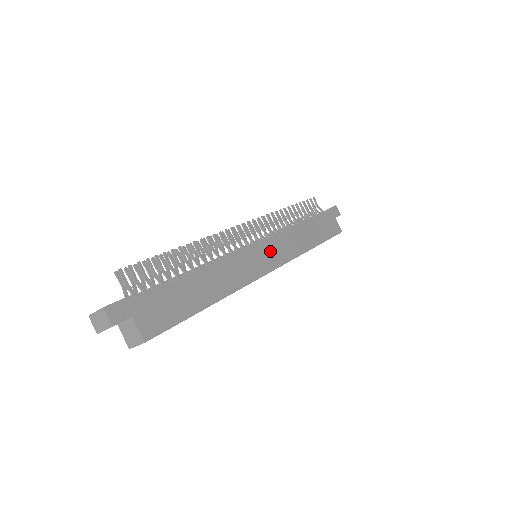
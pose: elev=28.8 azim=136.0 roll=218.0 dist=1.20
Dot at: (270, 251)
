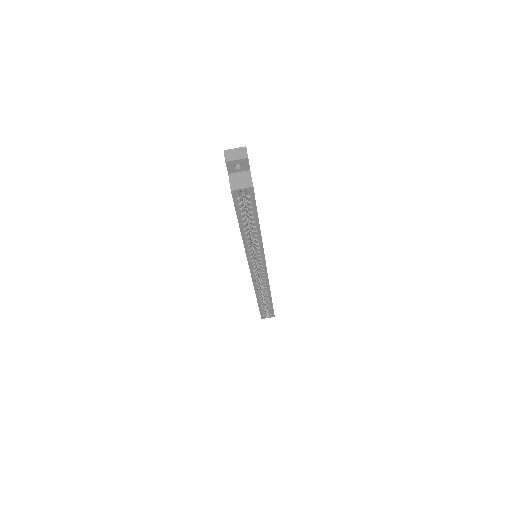
Dot at: occluded
